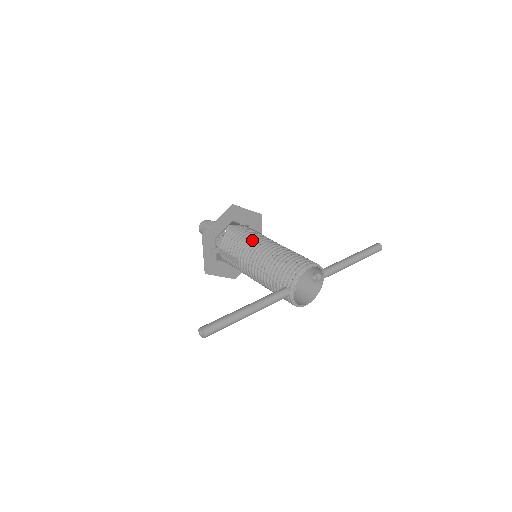
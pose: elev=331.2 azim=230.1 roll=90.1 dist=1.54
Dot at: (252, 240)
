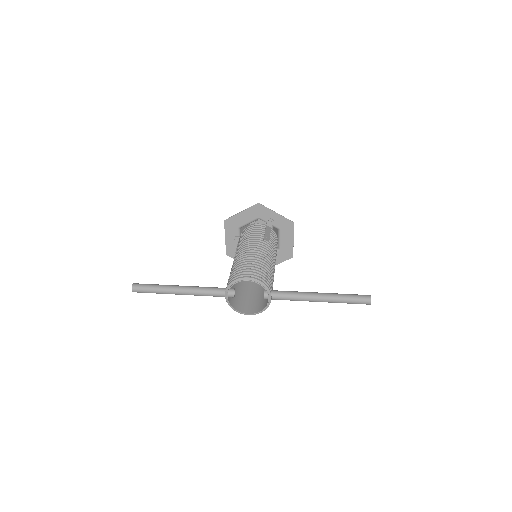
Dot at: (249, 239)
